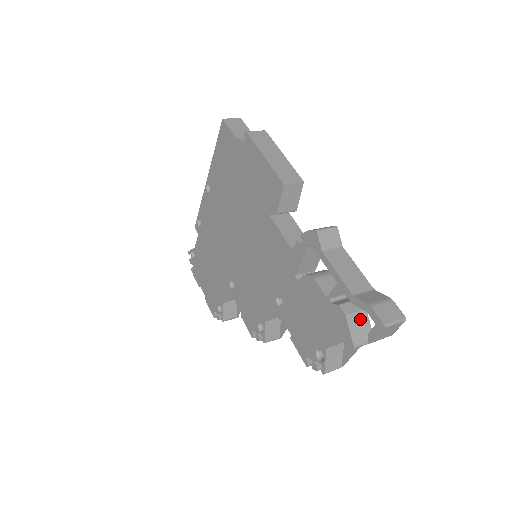
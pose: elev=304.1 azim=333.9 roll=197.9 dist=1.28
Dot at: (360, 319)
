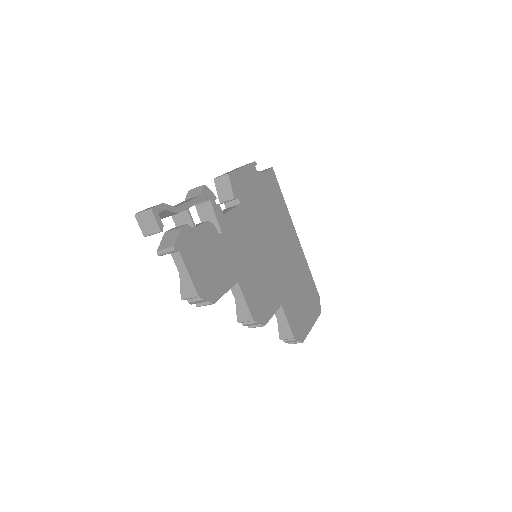
Dot at: (173, 234)
